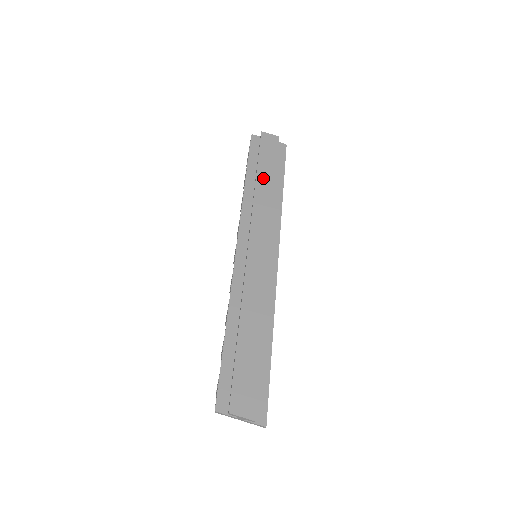
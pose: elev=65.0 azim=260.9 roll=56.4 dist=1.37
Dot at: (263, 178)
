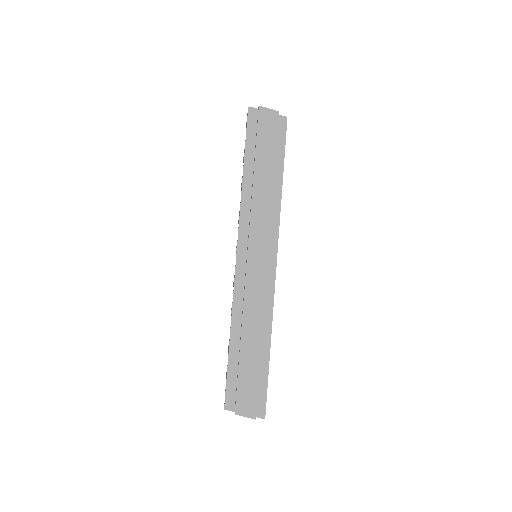
Dot at: (261, 173)
